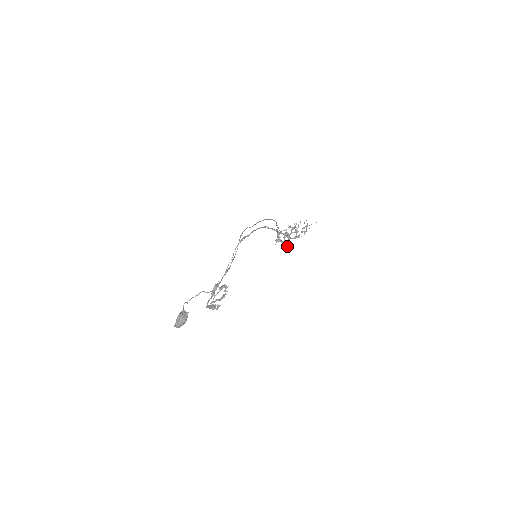
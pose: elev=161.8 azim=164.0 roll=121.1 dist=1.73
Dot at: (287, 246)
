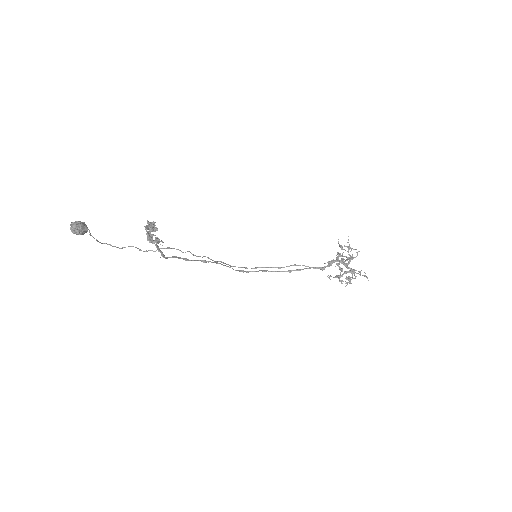
Dot at: (365, 276)
